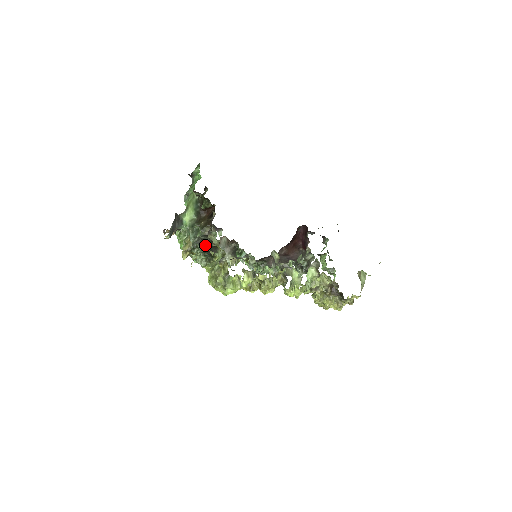
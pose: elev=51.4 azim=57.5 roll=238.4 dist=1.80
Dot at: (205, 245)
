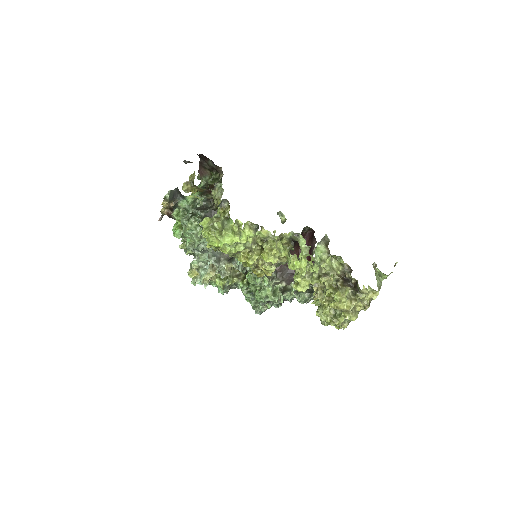
Dot at: (205, 209)
